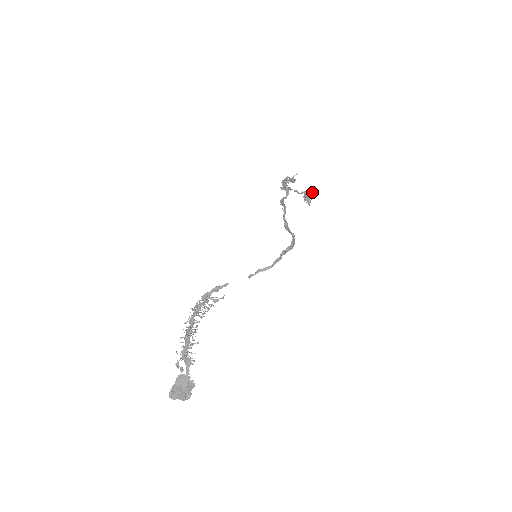
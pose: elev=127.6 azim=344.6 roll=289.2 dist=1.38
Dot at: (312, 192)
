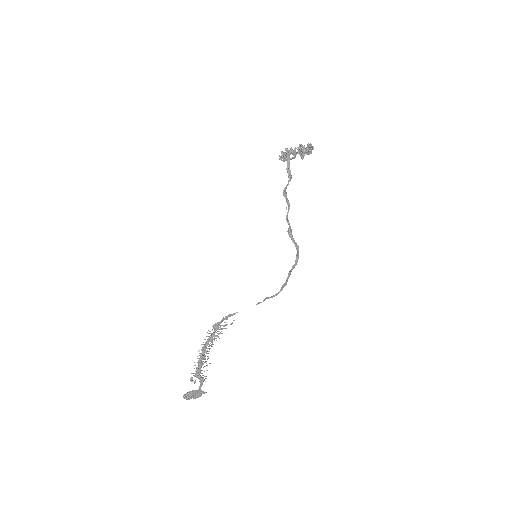
Dot at: (308, 148)
